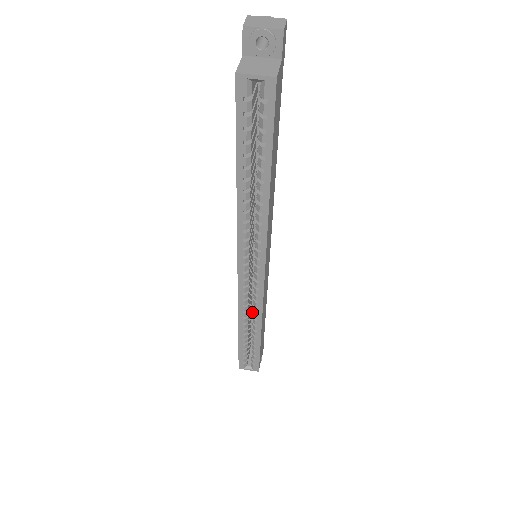
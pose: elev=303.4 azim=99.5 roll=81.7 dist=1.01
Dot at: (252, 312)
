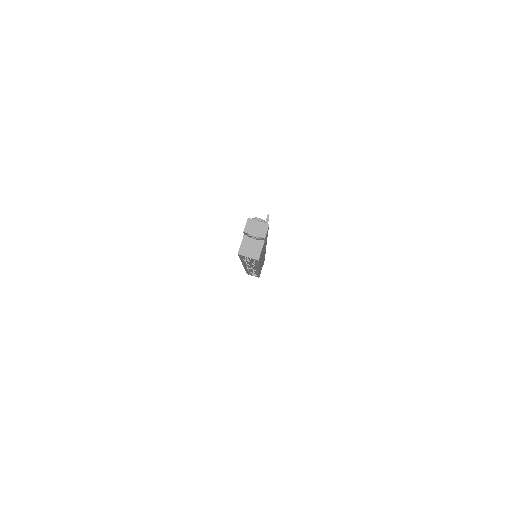
Dot at: occluded
